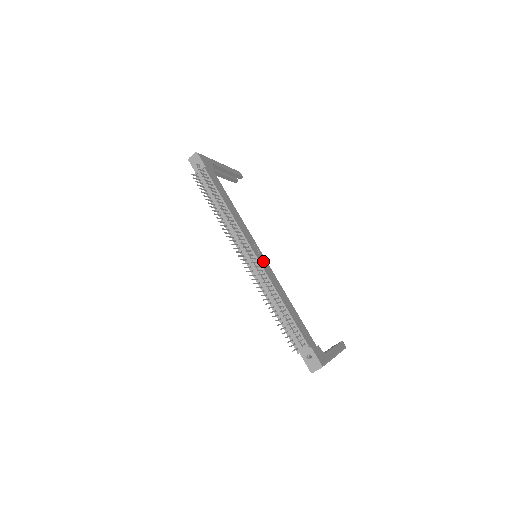
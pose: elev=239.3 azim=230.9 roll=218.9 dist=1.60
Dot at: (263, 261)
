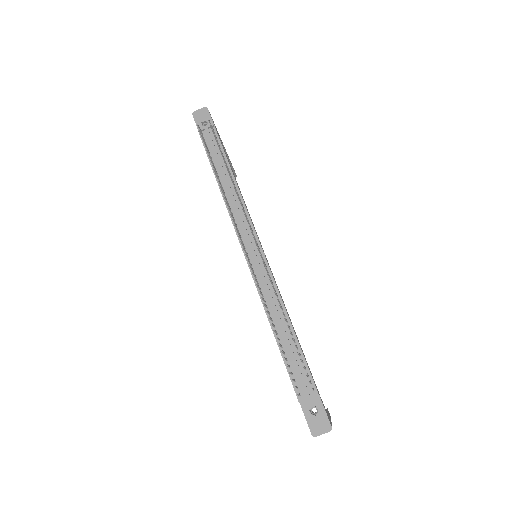
Dot at: occluded
